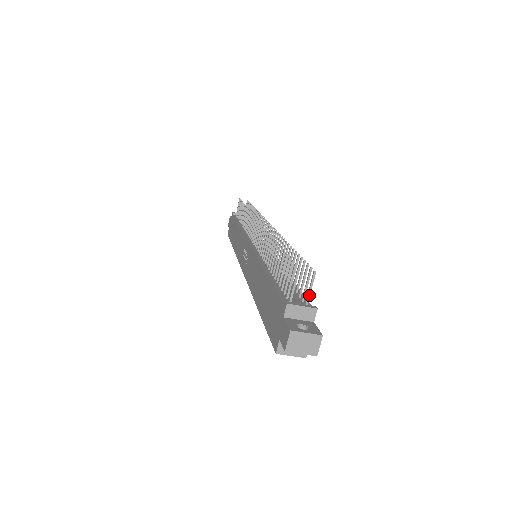
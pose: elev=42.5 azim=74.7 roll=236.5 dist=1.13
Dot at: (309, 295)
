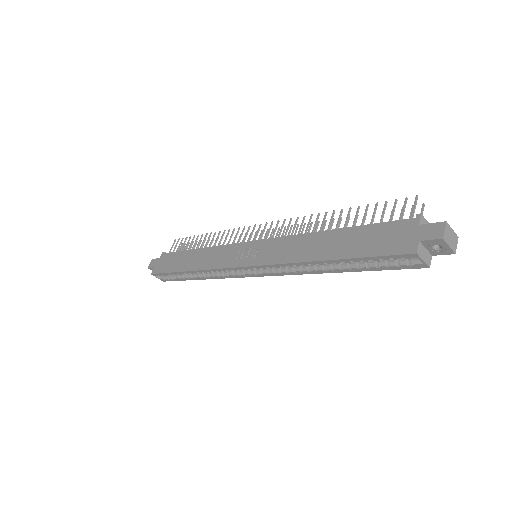
Dot at: occluded
